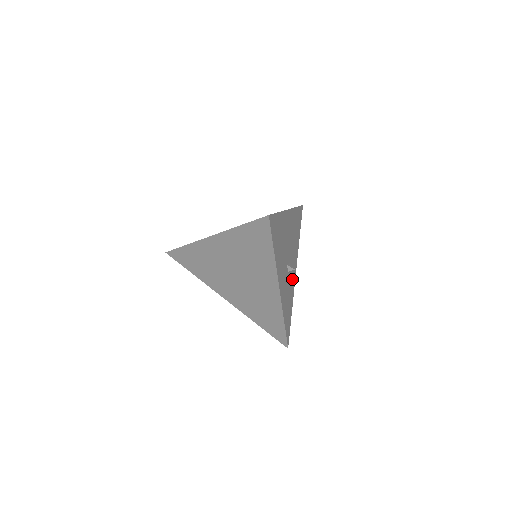
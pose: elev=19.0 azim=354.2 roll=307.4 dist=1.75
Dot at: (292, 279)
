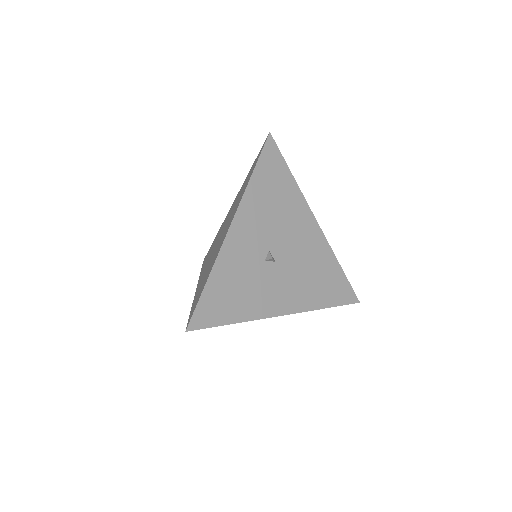
Dot at: (269, 296)
